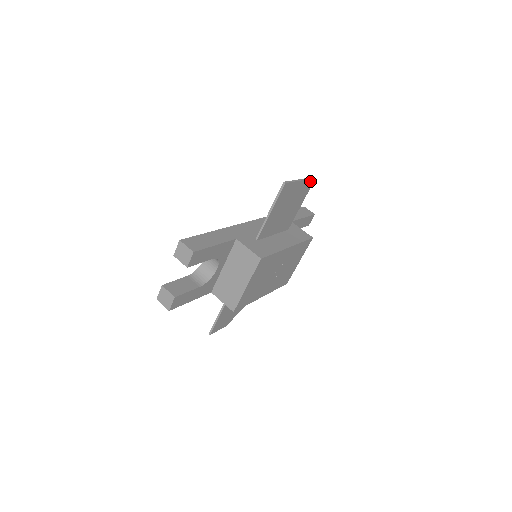
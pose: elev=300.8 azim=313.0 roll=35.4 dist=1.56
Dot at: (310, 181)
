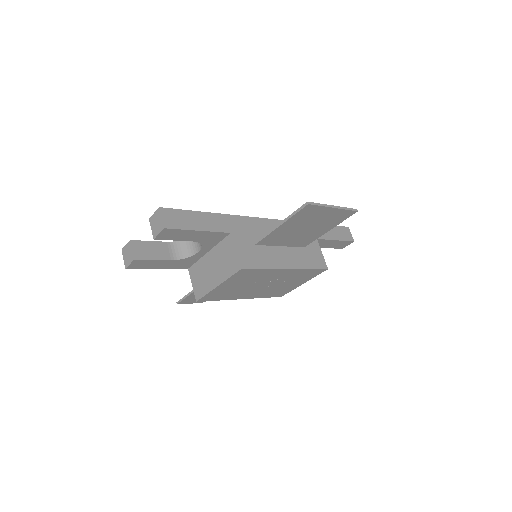
Dot at: (349, 212)
